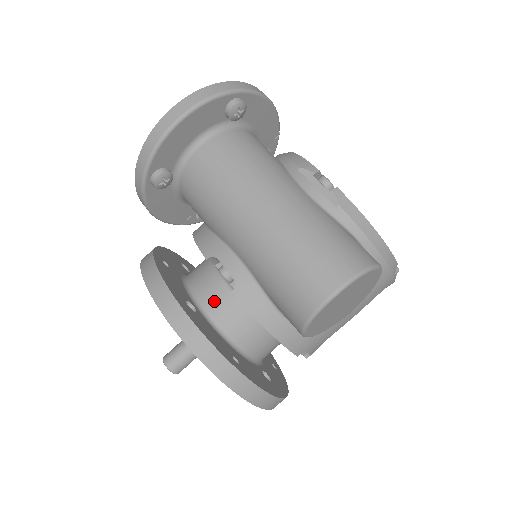
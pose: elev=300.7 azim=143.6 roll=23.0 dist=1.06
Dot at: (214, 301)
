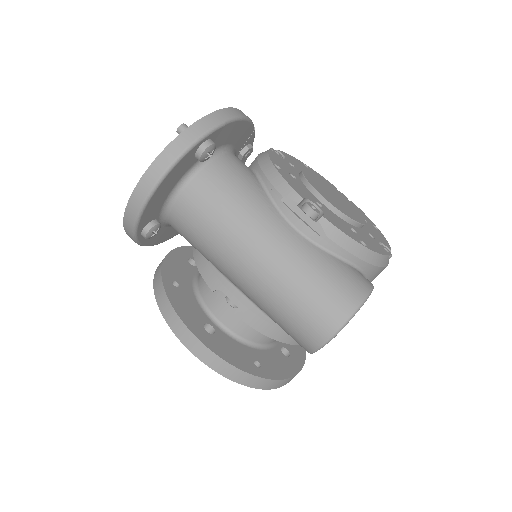
Dot at: (228, 316)
